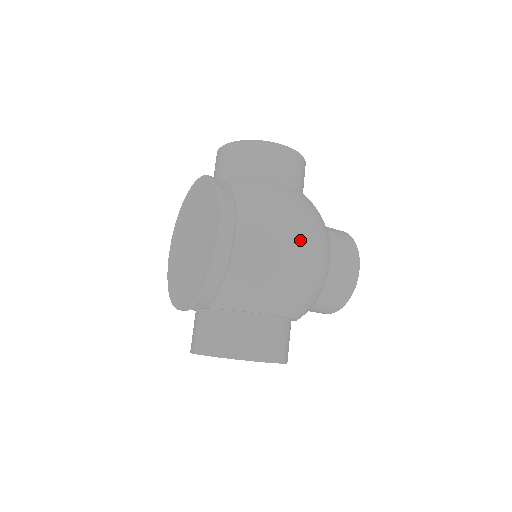
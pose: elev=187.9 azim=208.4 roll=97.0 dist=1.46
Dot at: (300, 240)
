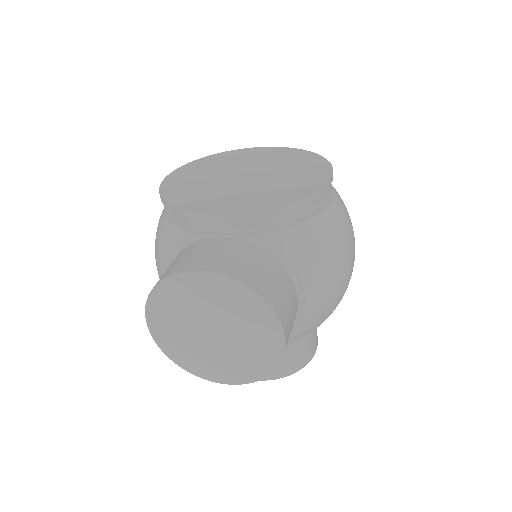
Dot at: occluded
